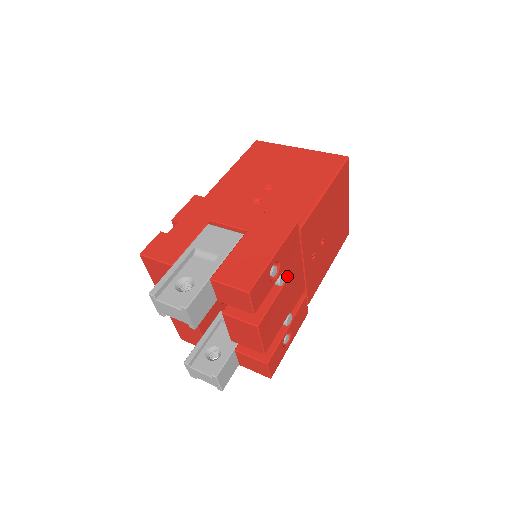
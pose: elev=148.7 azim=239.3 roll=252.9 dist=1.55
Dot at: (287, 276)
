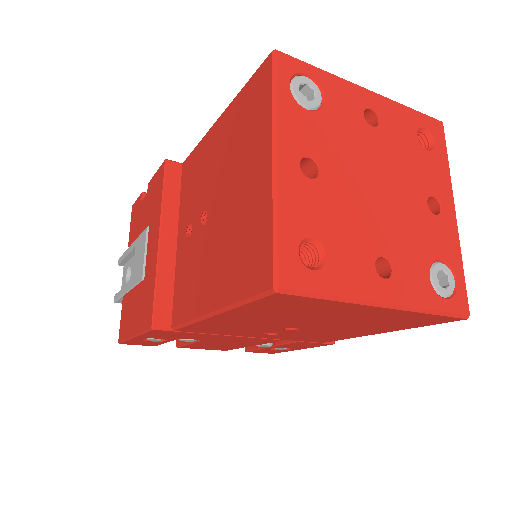
Dot at: (199, 339)
